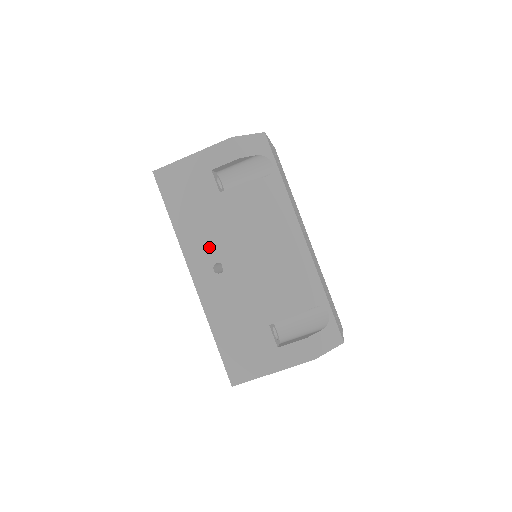
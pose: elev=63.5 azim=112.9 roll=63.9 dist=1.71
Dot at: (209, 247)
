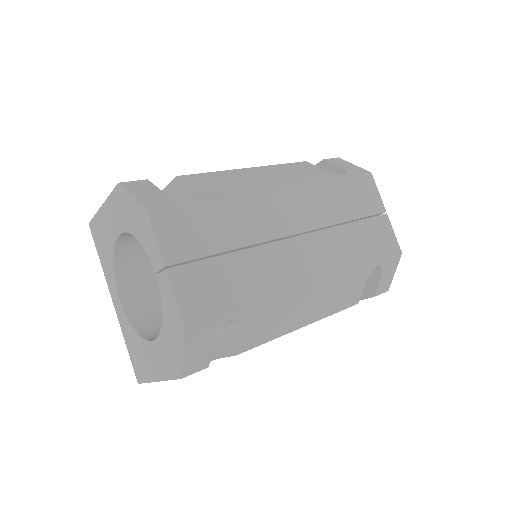
Dot at: occluded
